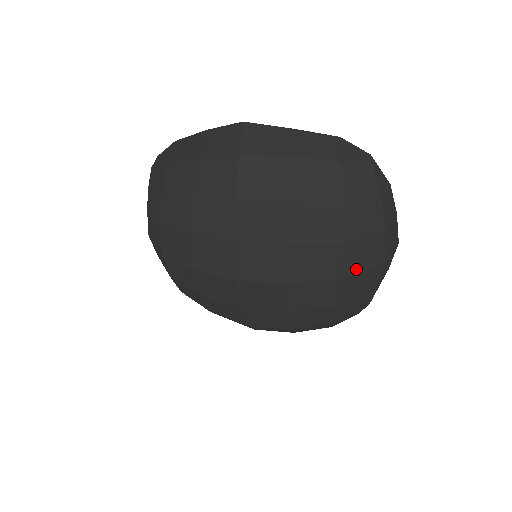
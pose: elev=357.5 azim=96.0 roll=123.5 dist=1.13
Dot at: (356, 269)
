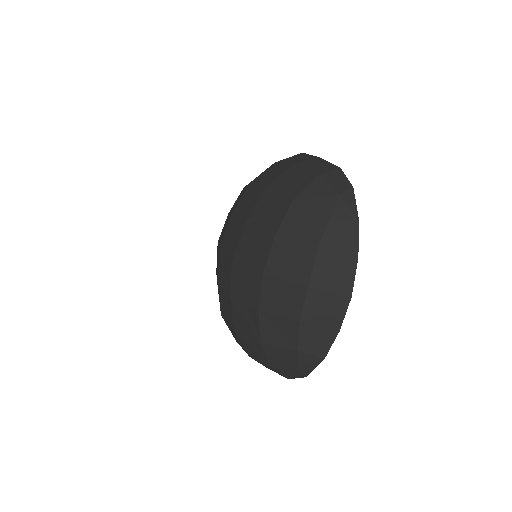
Dot at: (278, 272)
